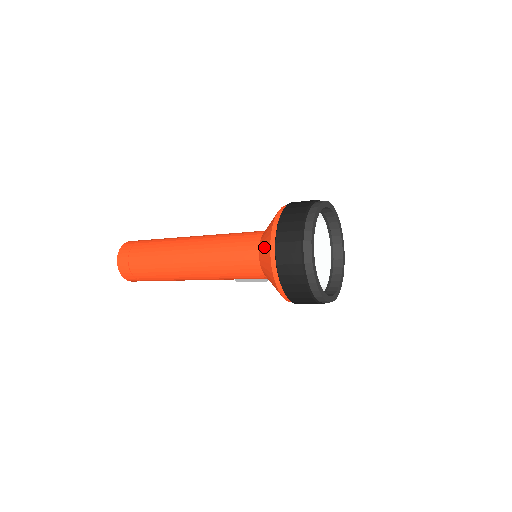
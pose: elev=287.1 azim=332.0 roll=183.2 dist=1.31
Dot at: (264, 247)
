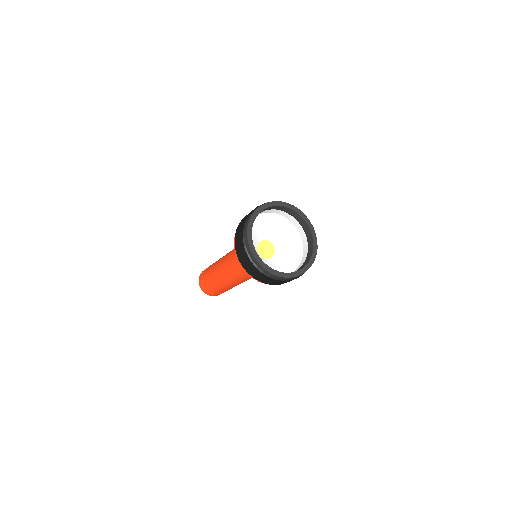
Dot at: occluded
